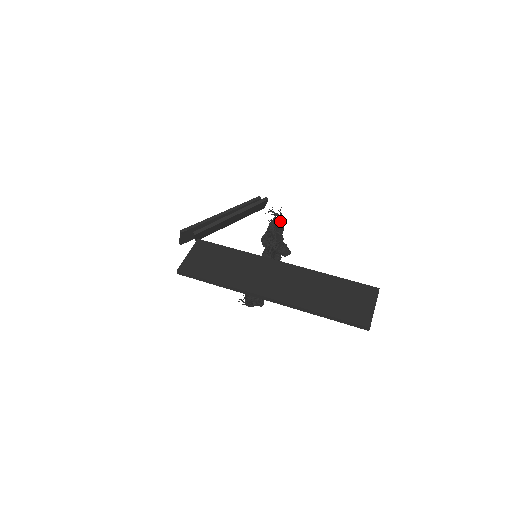
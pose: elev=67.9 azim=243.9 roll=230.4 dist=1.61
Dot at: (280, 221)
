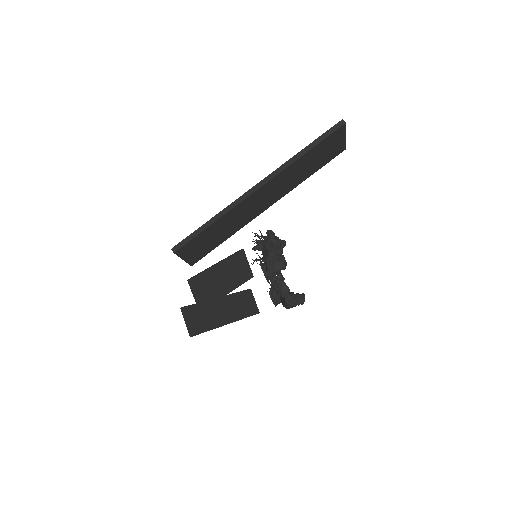
Dot at: occluded
